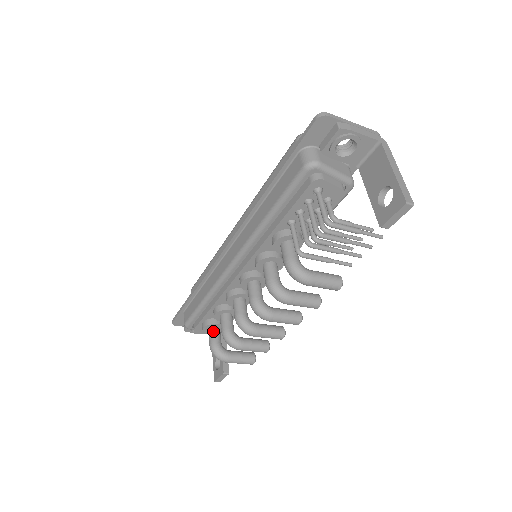
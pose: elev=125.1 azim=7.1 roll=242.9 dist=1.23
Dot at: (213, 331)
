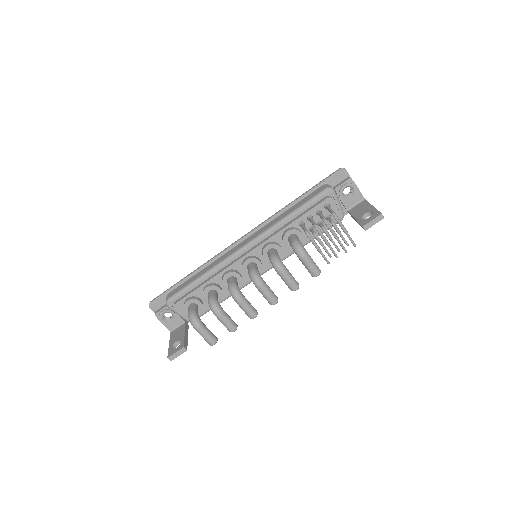
Dot at: (195, 305)
